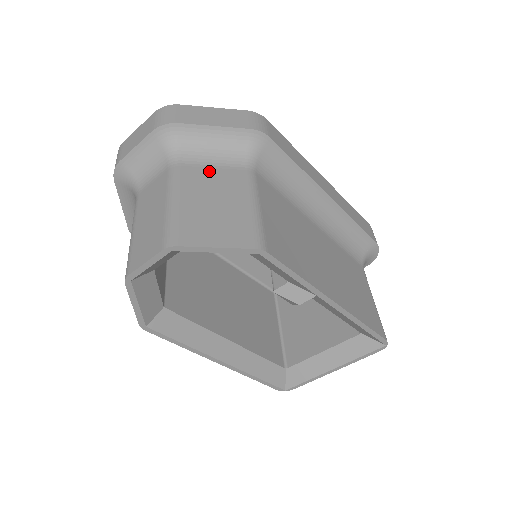
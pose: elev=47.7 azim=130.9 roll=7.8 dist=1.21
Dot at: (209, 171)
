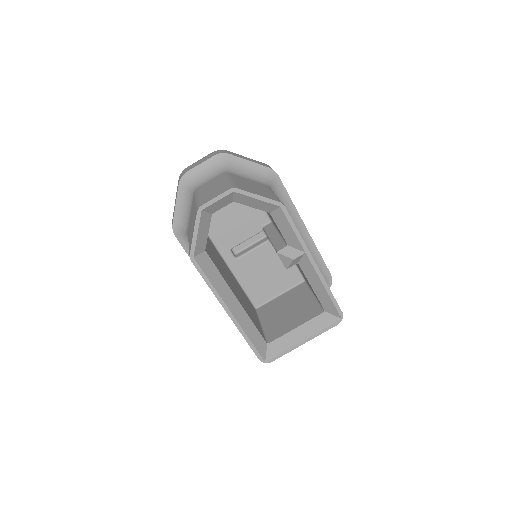
Dot at: (246, 179)
